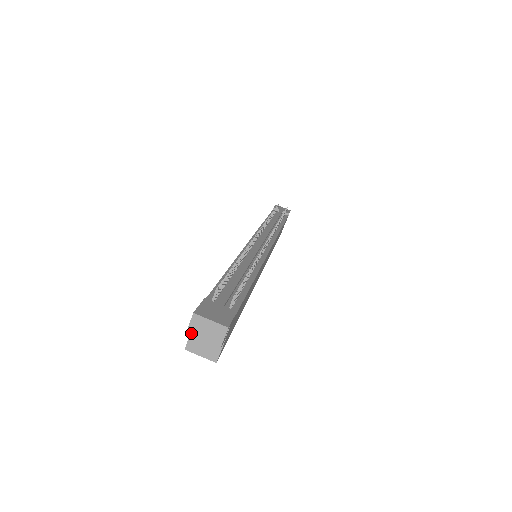
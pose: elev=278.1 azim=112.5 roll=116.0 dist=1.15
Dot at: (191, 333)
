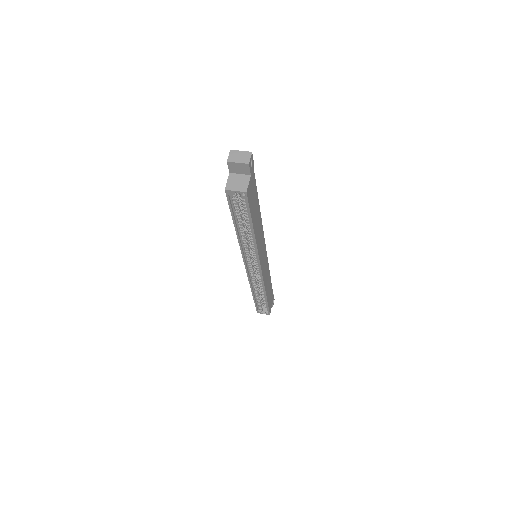
Dot at: (230, 160)
